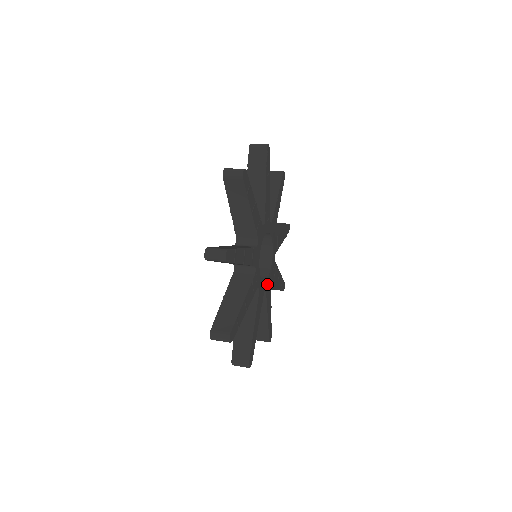
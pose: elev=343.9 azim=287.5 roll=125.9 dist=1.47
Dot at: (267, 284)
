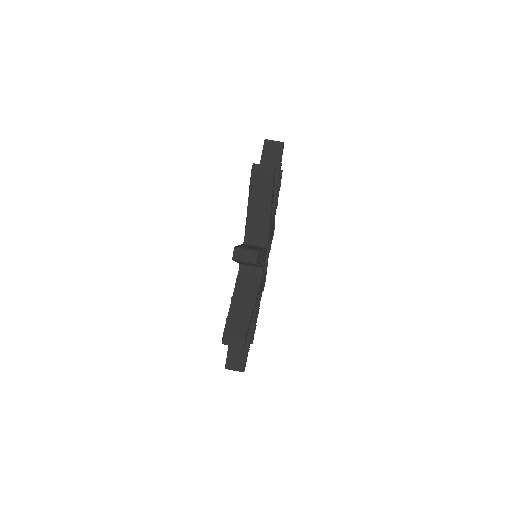
Dot at: occluded
